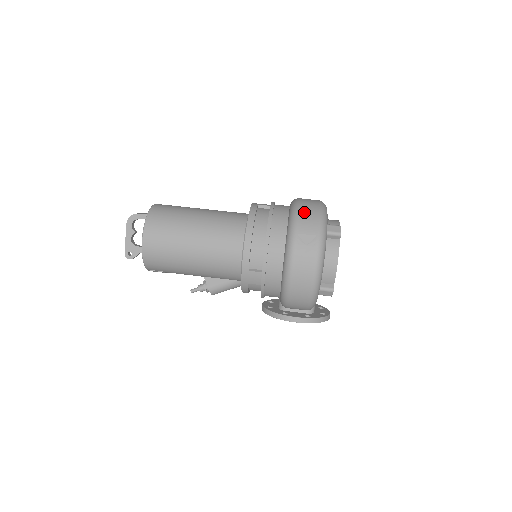
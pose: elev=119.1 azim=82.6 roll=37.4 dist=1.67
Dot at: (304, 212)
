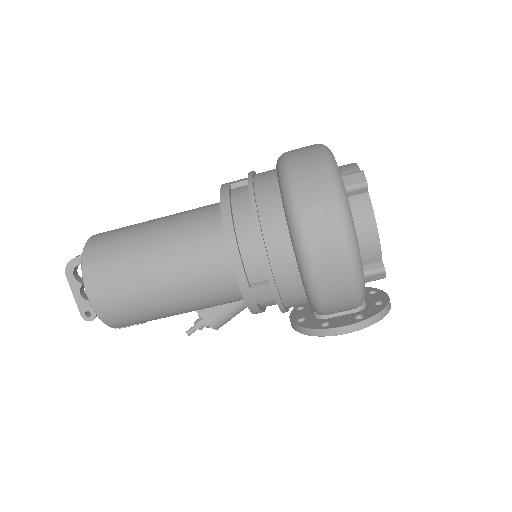
Dot at: (299, 171)
